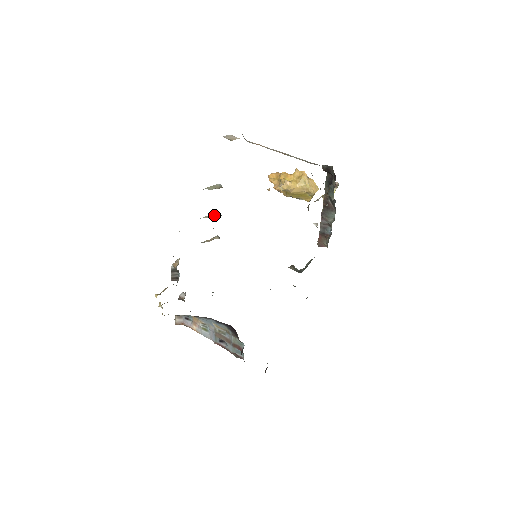
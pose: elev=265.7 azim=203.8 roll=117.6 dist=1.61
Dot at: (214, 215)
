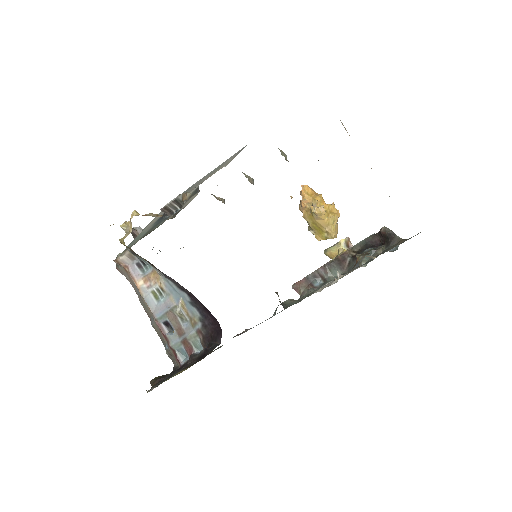
Dot at: (250, 179)
